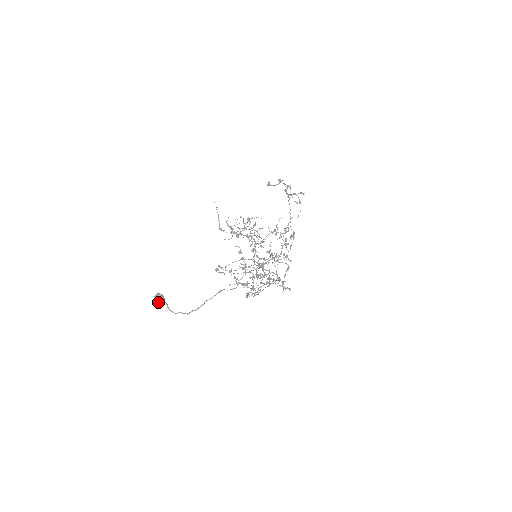
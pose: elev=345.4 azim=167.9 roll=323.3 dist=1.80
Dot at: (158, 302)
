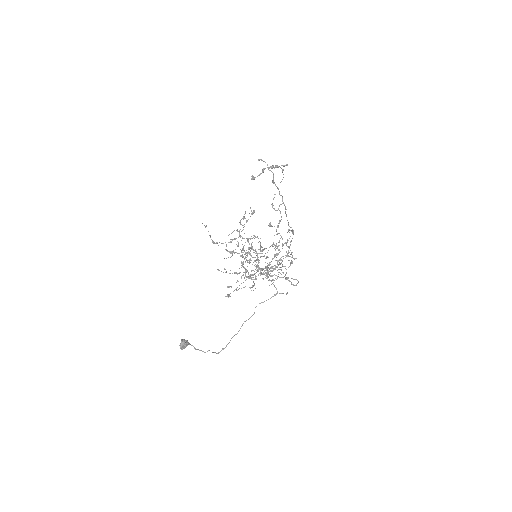
Dot at: (184, 348)
